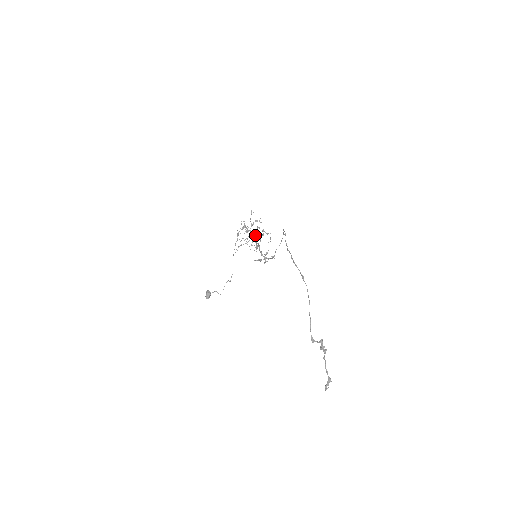
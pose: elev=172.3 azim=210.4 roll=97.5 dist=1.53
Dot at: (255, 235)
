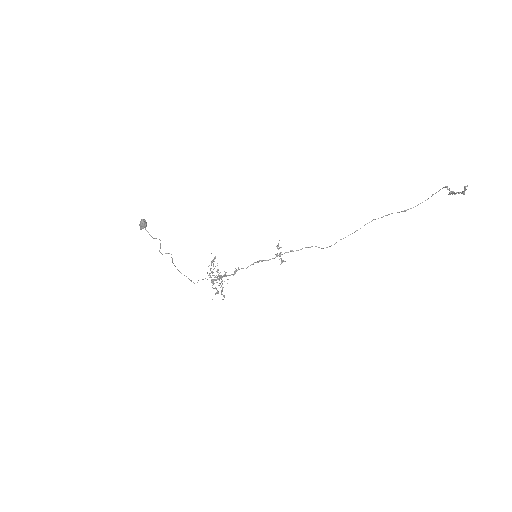
Dot at: occluded
